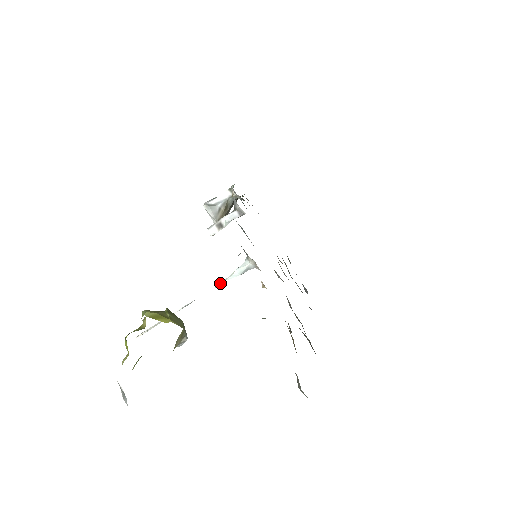
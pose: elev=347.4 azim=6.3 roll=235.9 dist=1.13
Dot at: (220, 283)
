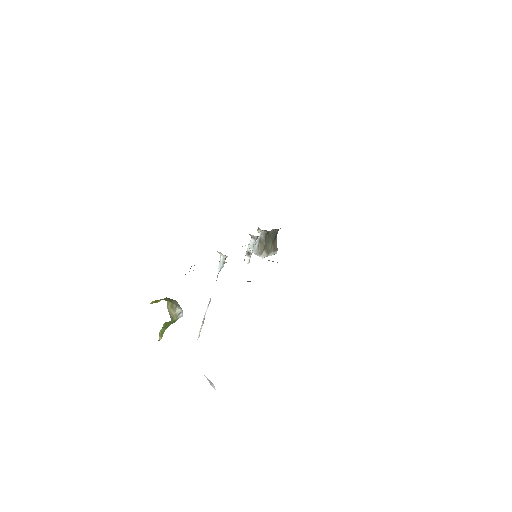
Dot at: occluded
